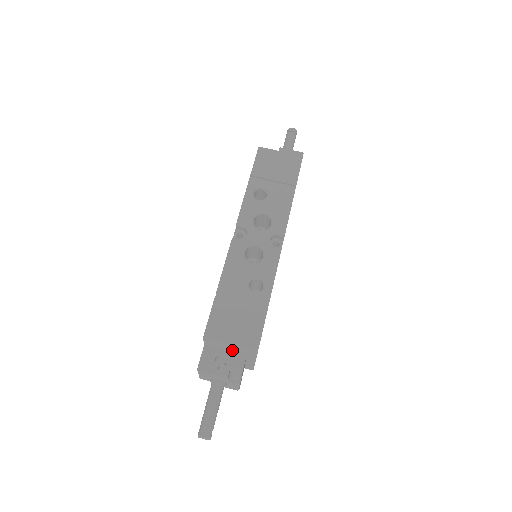
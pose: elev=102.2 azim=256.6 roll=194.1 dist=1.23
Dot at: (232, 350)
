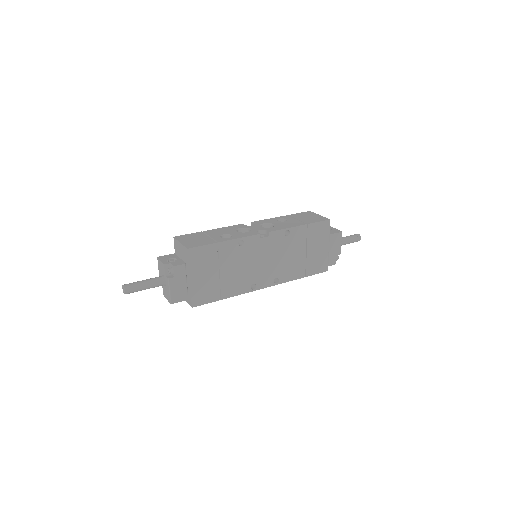
Dot at: (182, 257)
